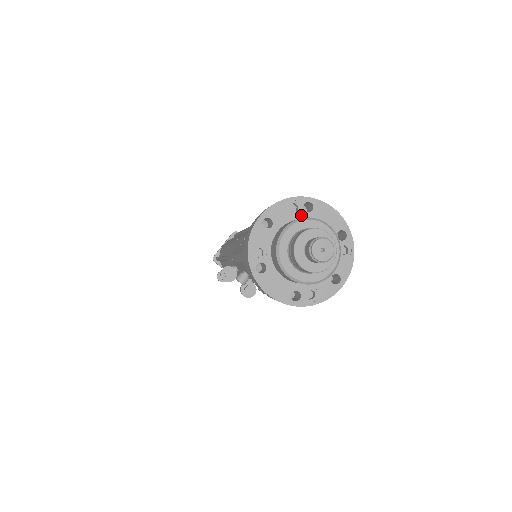
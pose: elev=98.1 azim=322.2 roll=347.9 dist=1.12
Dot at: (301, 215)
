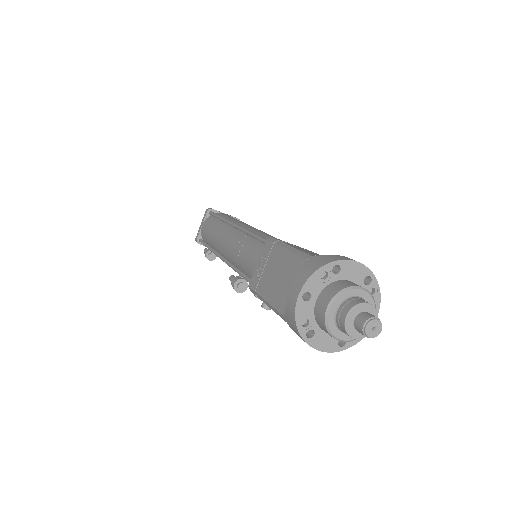
Dot at: (332, 278)
